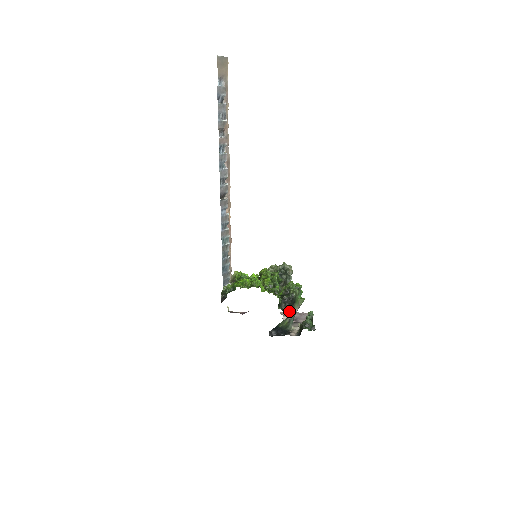
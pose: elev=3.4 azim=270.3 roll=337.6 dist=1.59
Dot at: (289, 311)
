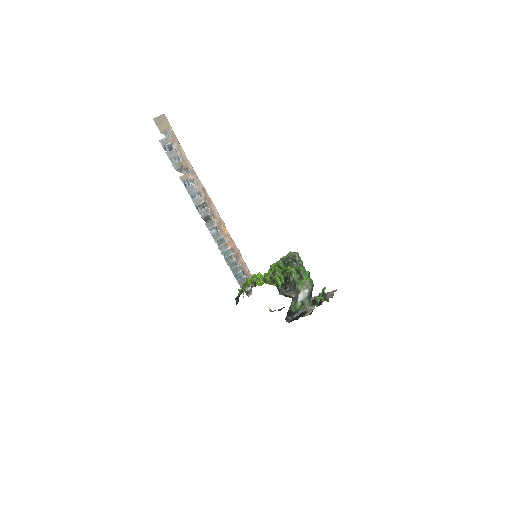
Dot at: (293, 294)
